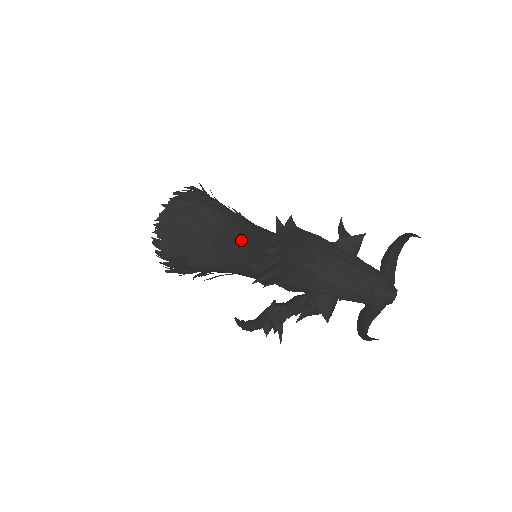
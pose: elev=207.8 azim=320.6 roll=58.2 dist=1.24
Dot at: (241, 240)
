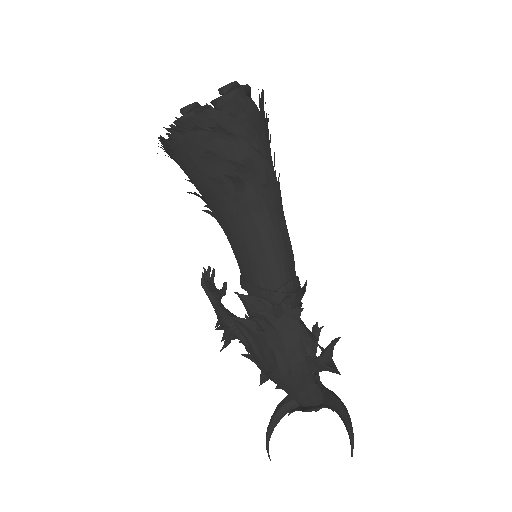
Dot at: (252, 241)
